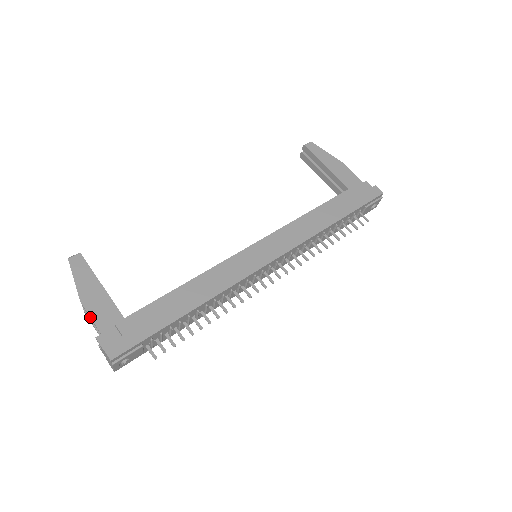
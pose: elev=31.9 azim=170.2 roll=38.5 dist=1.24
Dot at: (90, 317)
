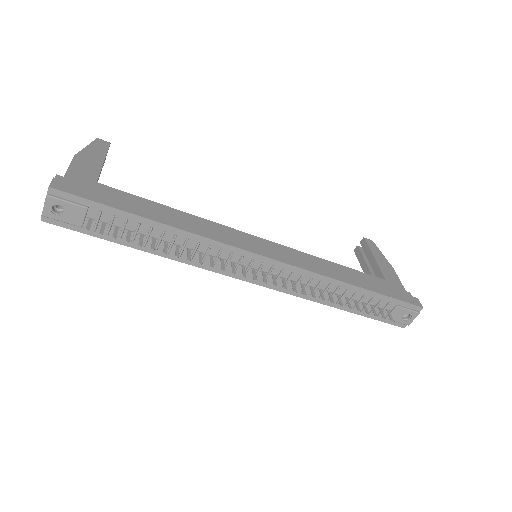
Dot at: (69, 165)
